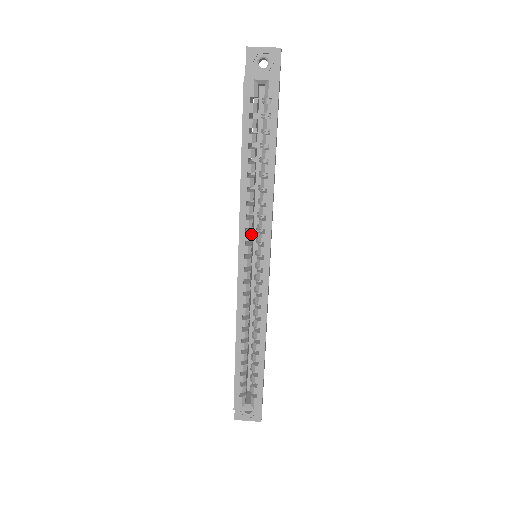
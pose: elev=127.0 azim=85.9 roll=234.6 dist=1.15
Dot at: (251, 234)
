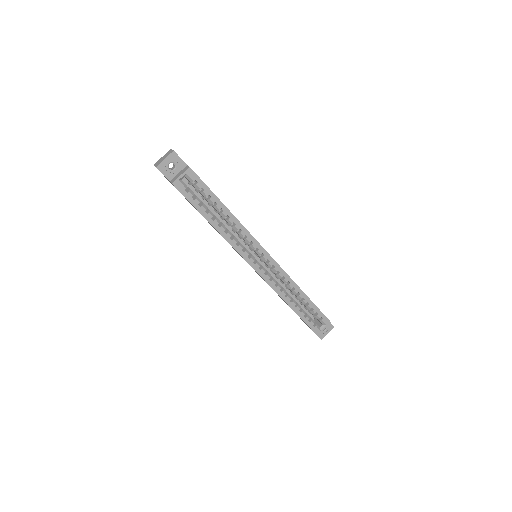
Dot at: (247, 250)
